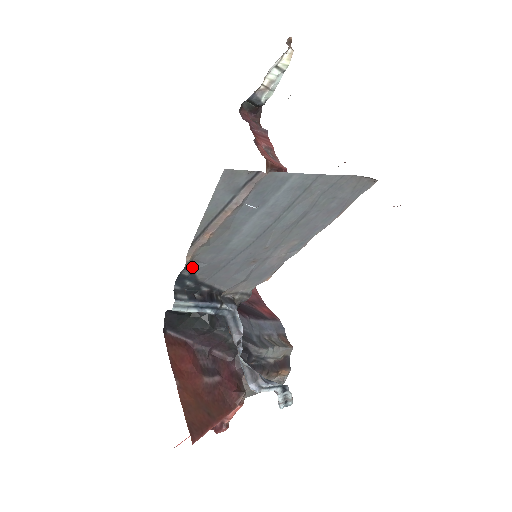
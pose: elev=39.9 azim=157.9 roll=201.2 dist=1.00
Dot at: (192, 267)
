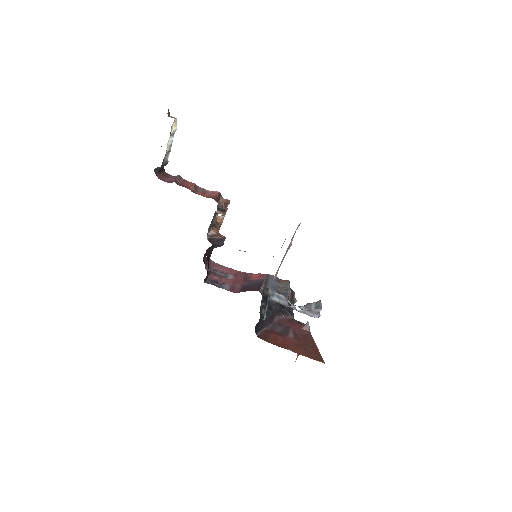
Dot at: occluded
